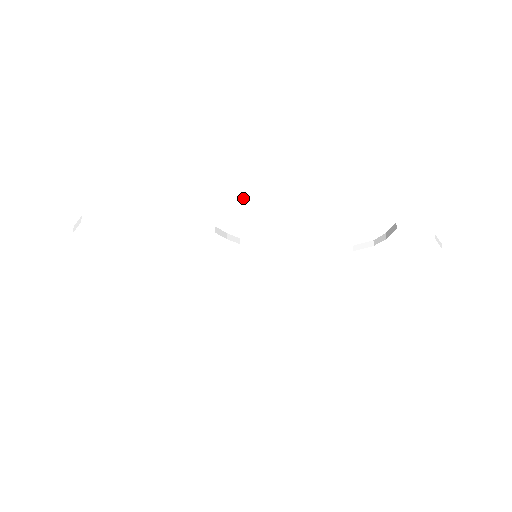
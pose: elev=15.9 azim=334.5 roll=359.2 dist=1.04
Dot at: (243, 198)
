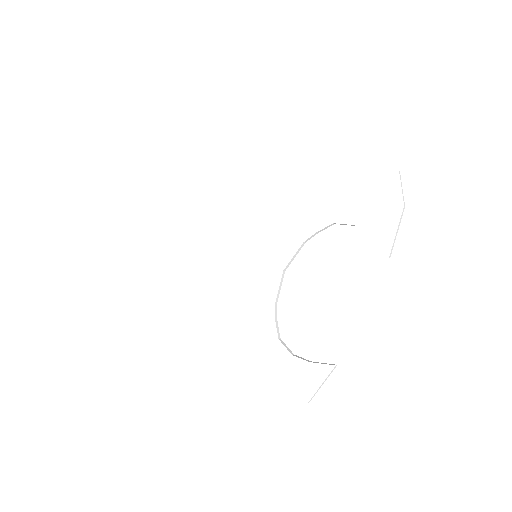
Dot at: (329, 375)
